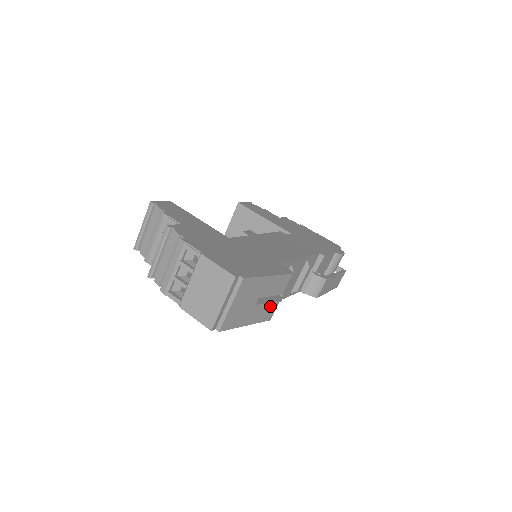
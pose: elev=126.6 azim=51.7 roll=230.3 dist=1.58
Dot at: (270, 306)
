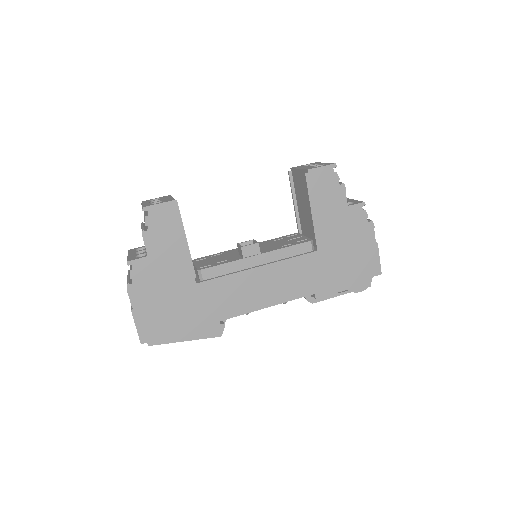
Dot at: occluded
